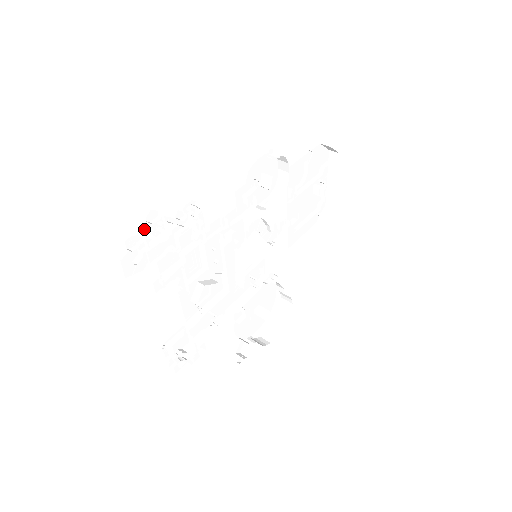
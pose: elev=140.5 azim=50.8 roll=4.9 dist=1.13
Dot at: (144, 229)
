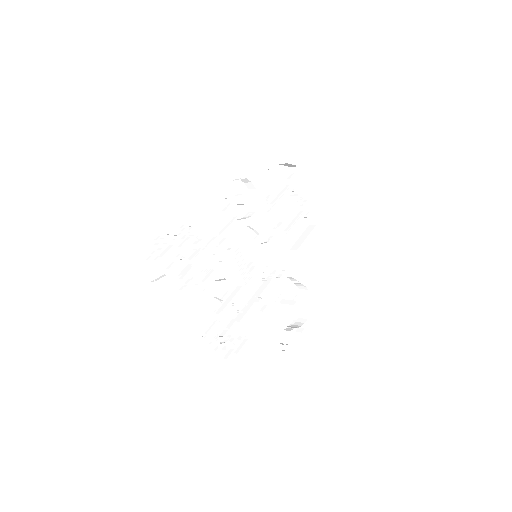
Dot at: (153, 246)
